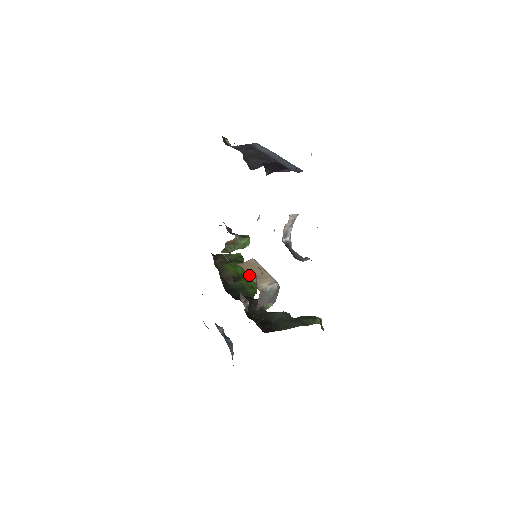
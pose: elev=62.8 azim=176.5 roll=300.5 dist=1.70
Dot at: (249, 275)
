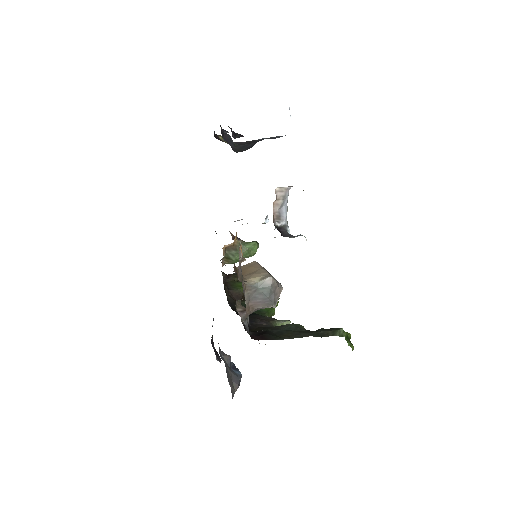
Dot at: occluded
